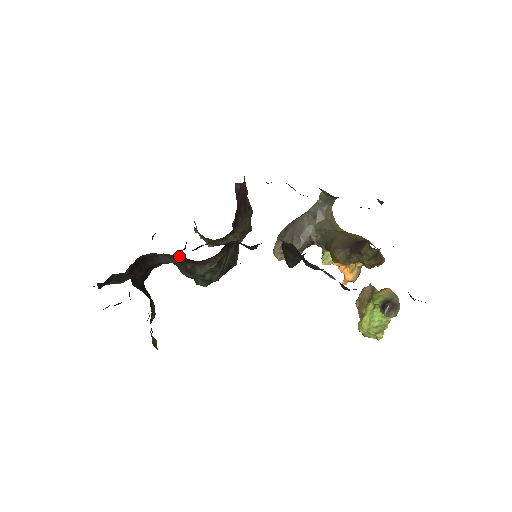
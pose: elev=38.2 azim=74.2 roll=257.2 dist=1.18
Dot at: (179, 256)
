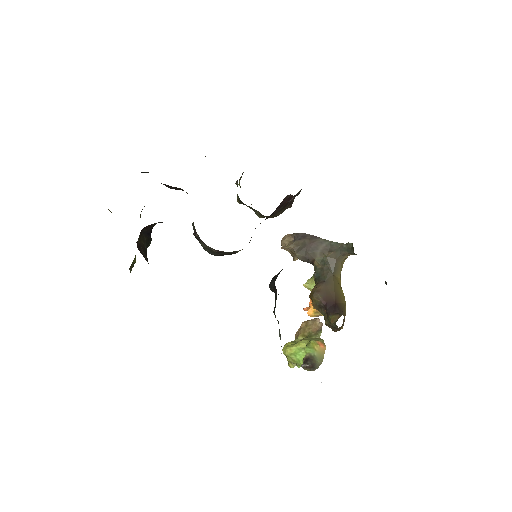
Dot at: occluded
